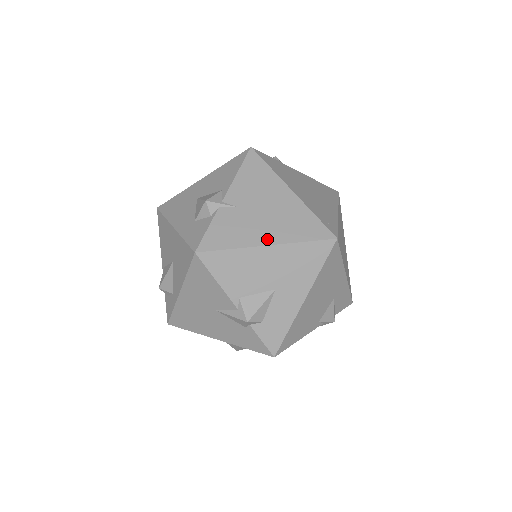
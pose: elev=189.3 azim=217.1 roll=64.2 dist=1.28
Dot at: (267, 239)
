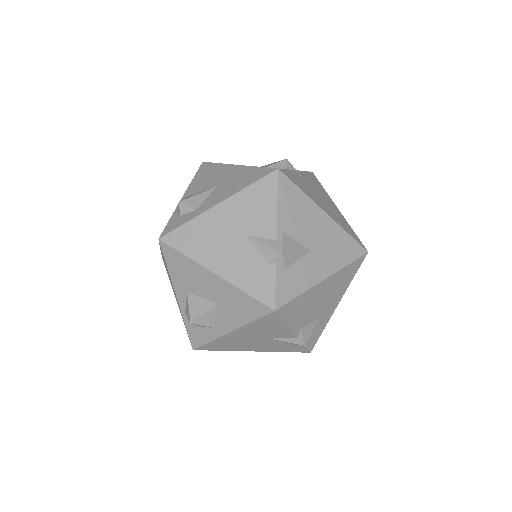
Dot at: (325, 210)
